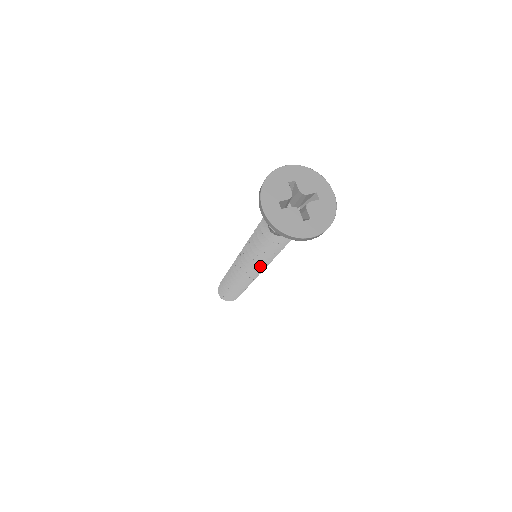
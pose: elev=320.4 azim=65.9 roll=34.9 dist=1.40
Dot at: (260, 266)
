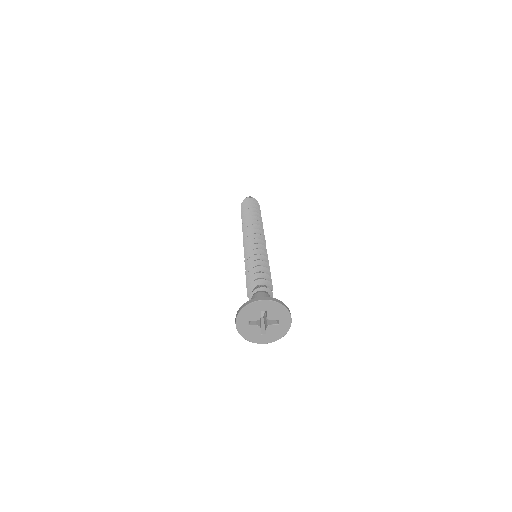
Dot at: occluded
